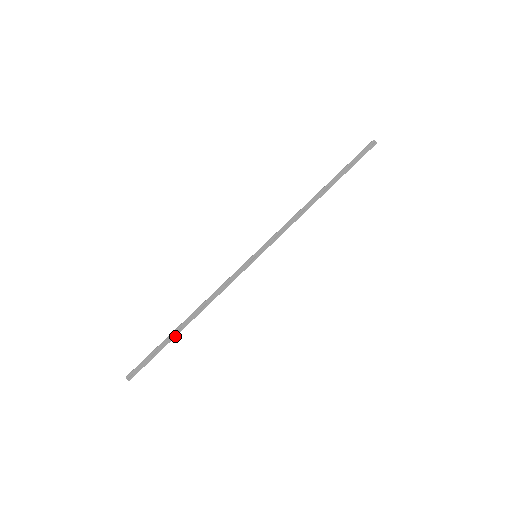
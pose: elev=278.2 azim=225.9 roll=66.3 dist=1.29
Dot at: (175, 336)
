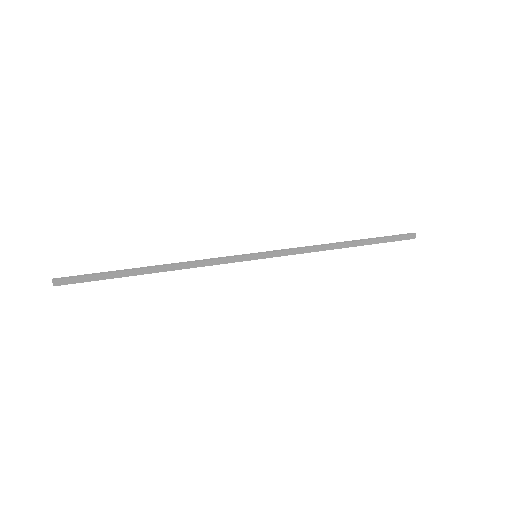
Dot at: (130, 270)
